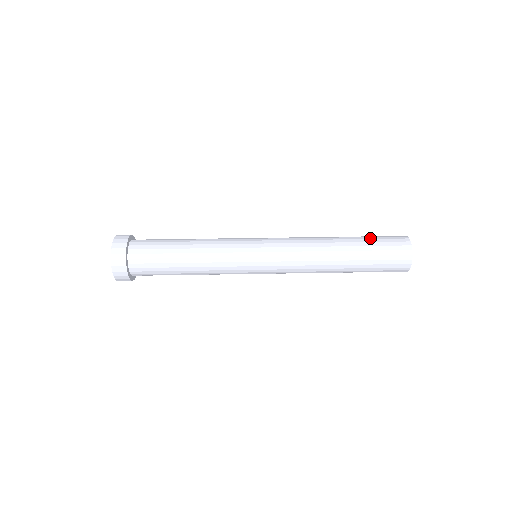
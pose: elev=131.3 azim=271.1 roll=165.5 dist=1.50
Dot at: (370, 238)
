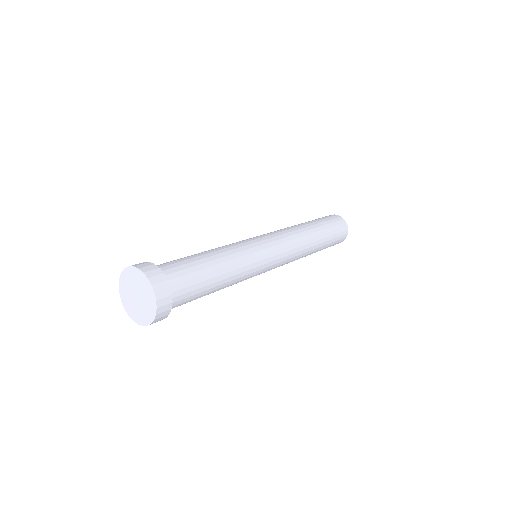
Dot at: occluded
